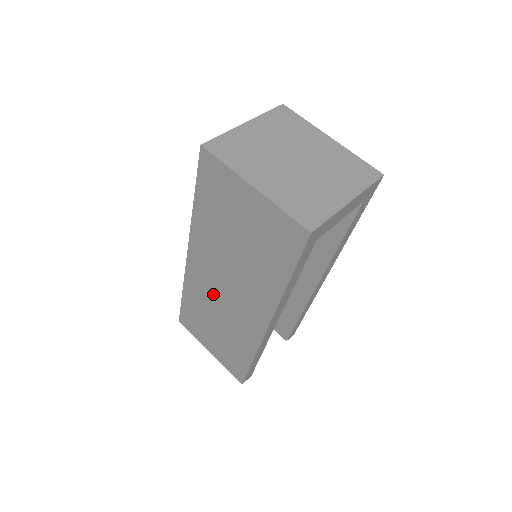
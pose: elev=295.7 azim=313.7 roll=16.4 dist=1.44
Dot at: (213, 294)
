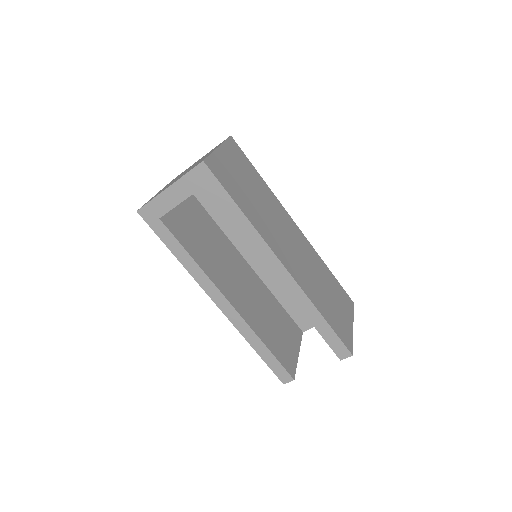
Dot at: occluded
